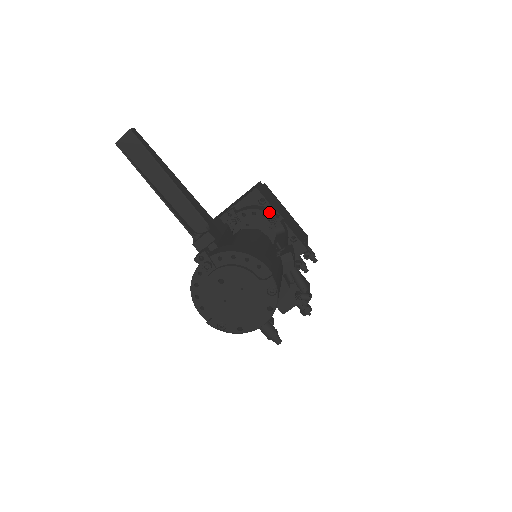
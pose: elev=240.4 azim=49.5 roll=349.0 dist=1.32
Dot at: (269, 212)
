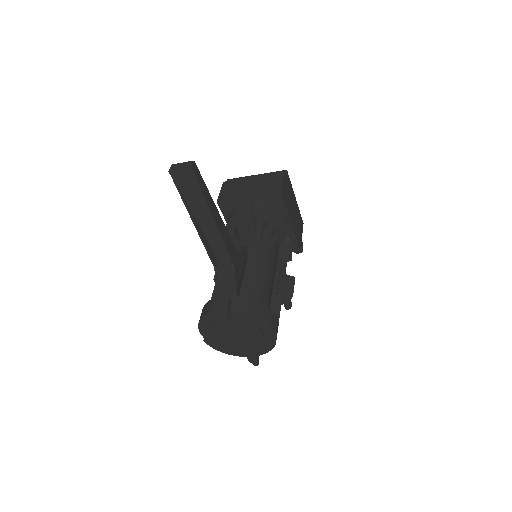
Dot at: (283, 220)
